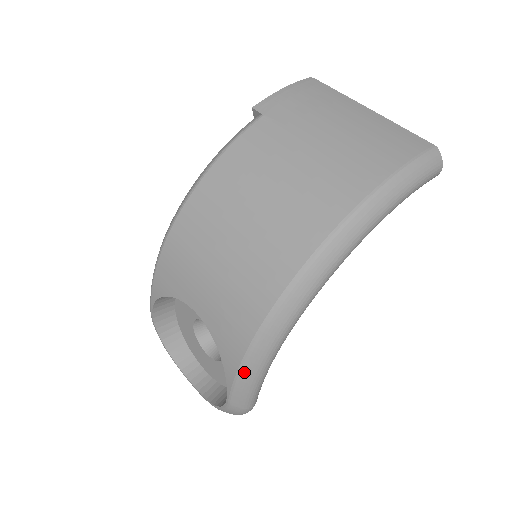
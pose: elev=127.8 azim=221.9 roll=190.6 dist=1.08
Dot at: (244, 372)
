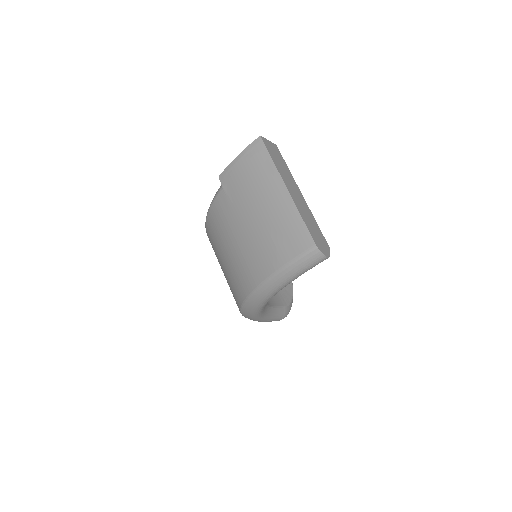
Dot at: occluded
